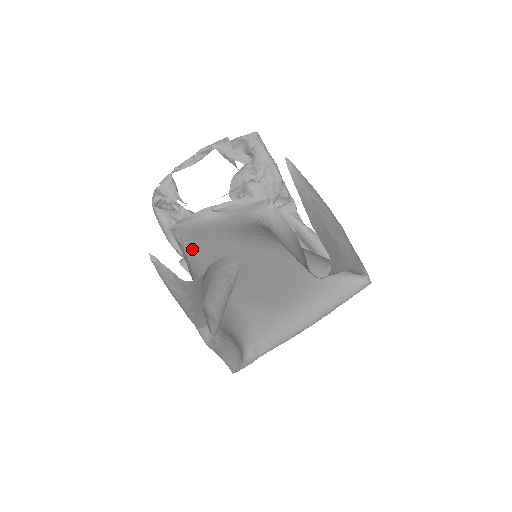
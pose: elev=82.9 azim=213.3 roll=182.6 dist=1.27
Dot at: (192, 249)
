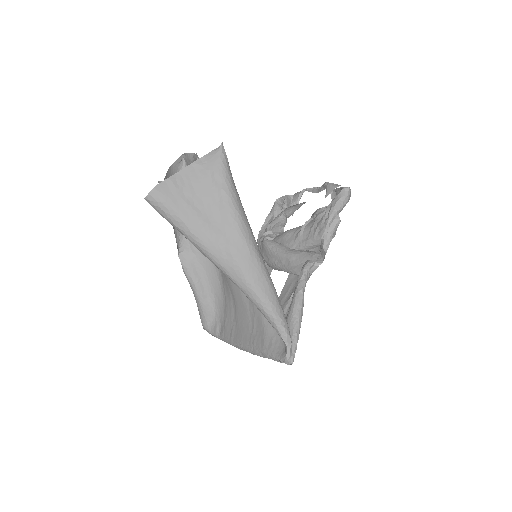
Dot at: occluded
